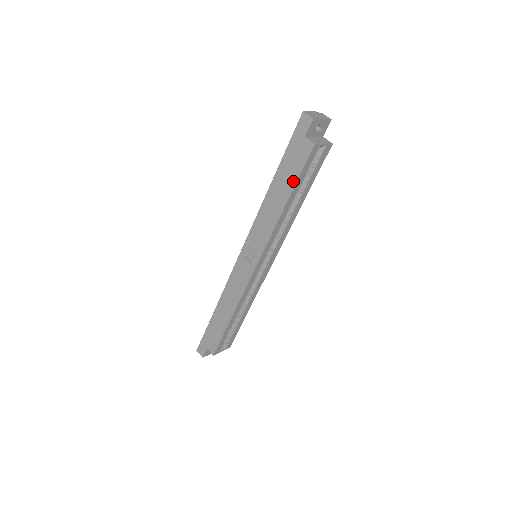
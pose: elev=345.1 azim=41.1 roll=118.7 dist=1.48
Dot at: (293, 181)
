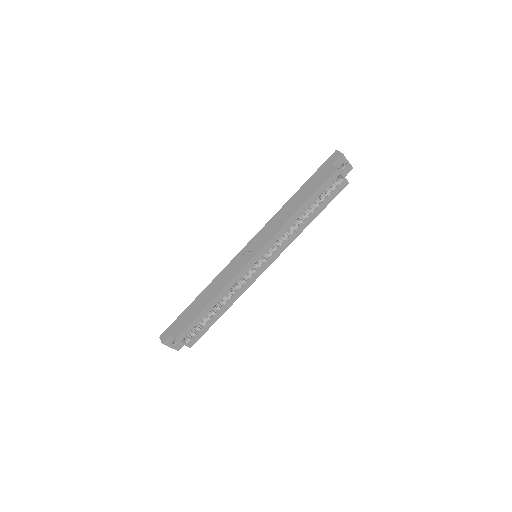
Dot at: (312, 192)
